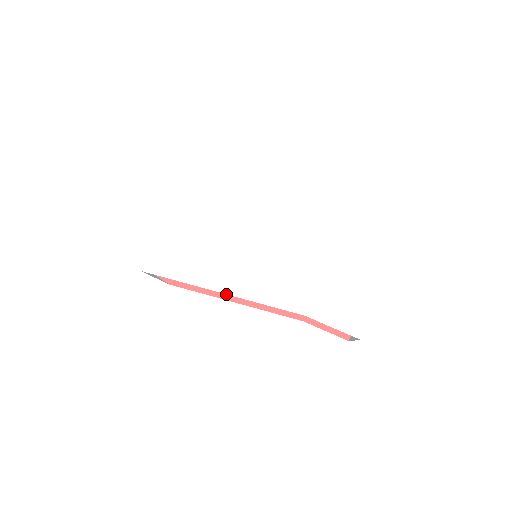
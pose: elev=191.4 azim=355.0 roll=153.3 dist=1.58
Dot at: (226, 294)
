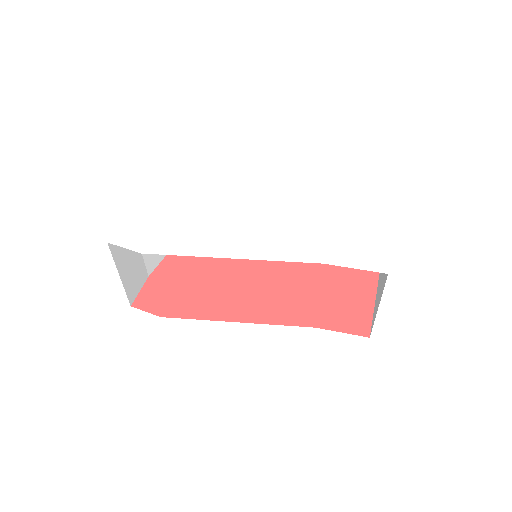
Dot at: (226, 316)
